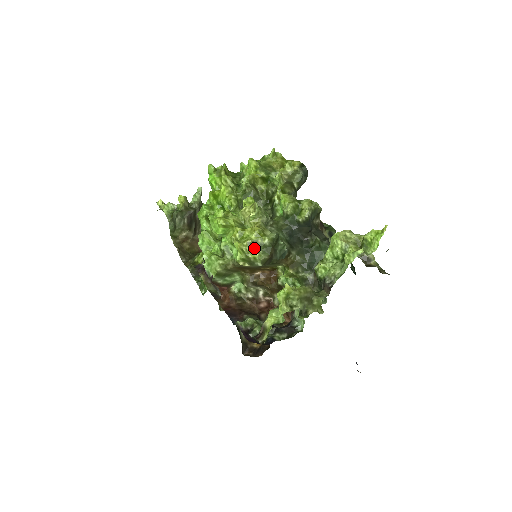
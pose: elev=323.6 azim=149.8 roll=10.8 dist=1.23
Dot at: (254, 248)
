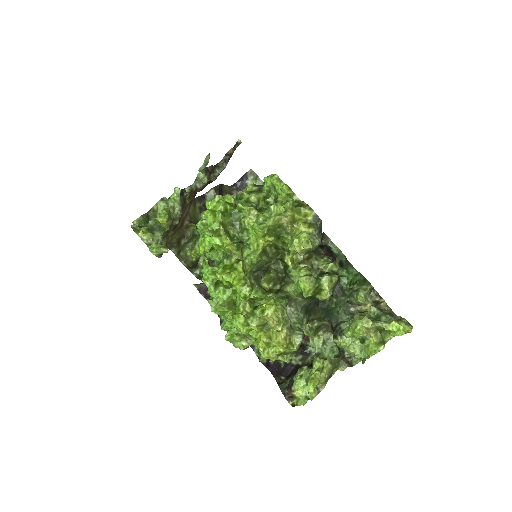
Dot at: (282, 354)
